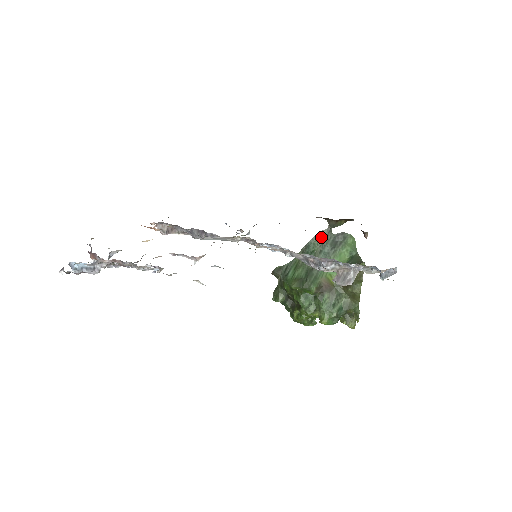
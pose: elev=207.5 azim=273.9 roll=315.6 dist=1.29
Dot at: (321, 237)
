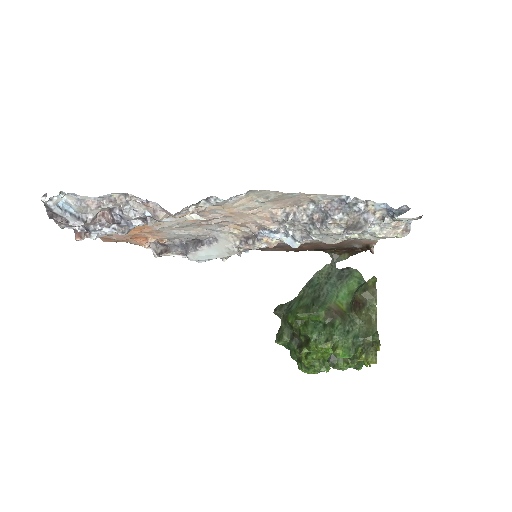
Dot at: (325, 271)
